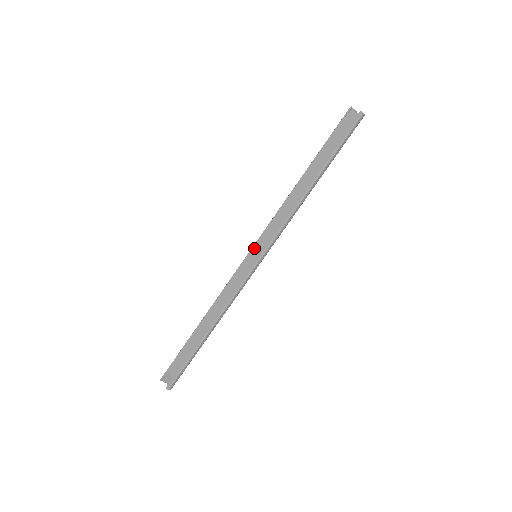
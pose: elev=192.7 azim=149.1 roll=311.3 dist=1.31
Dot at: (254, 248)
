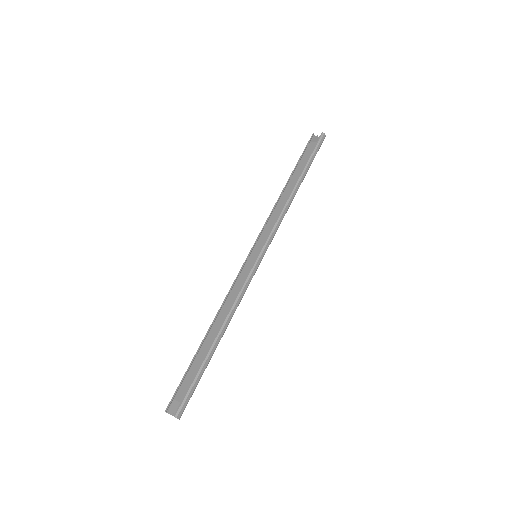
Dot at: (253, 250)
